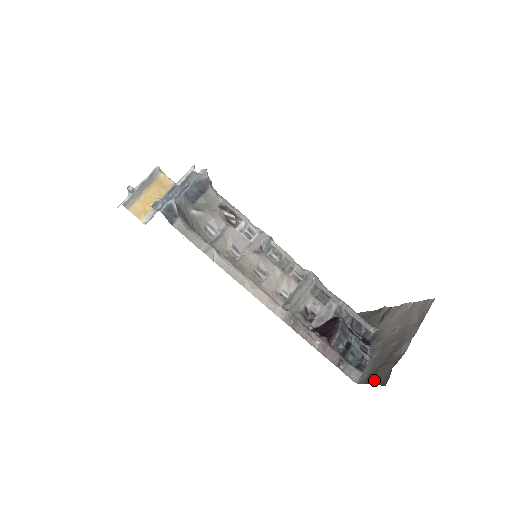
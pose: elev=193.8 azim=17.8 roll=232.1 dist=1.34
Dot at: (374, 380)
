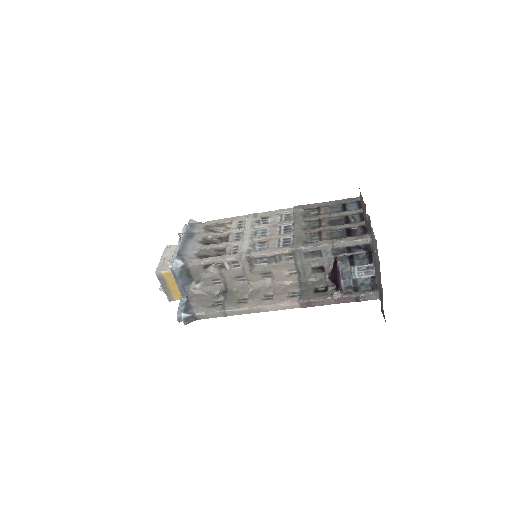
Dot at: (381, 311)
